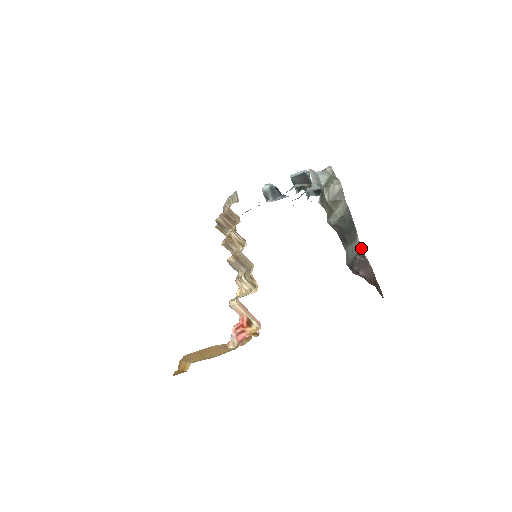
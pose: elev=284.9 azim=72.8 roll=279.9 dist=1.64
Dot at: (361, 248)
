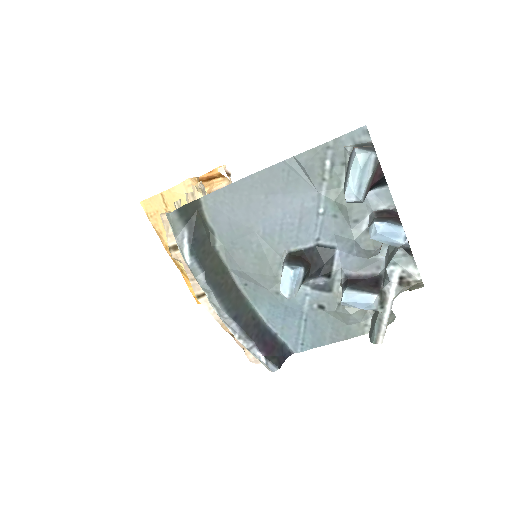
Dot at: occluded
